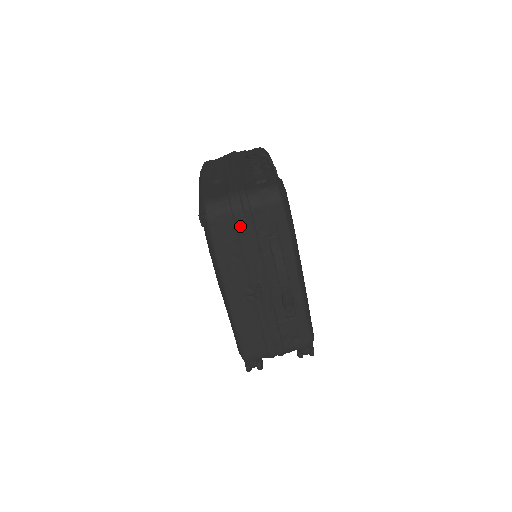
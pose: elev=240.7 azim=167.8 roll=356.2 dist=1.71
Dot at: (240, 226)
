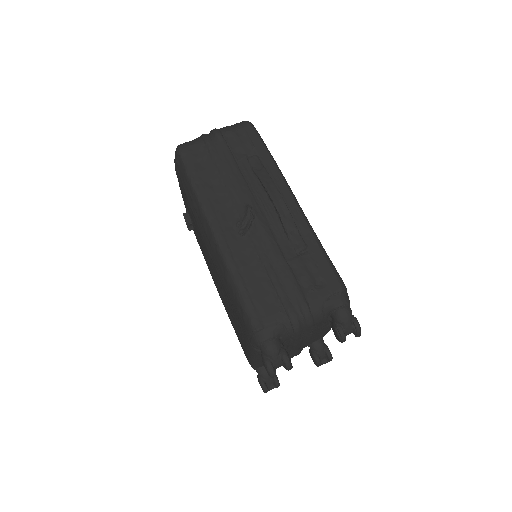
Dot at: (214, 150)
